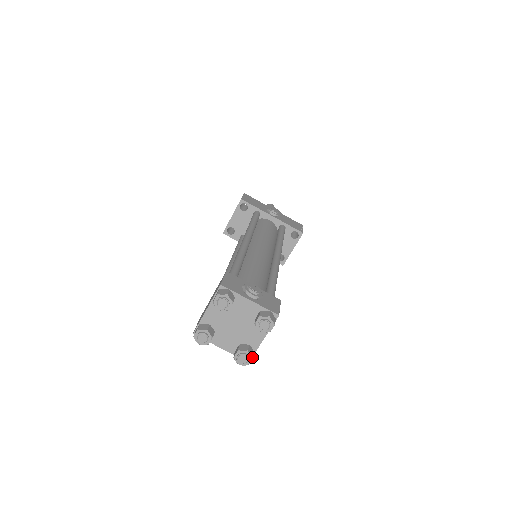
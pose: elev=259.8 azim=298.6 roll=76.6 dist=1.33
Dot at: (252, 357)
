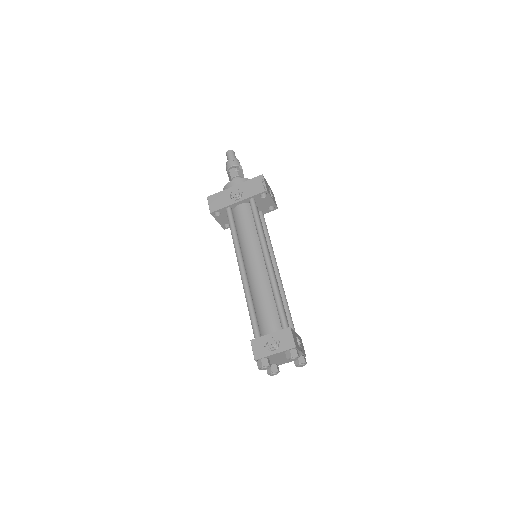
Dot at: (304, 362)
